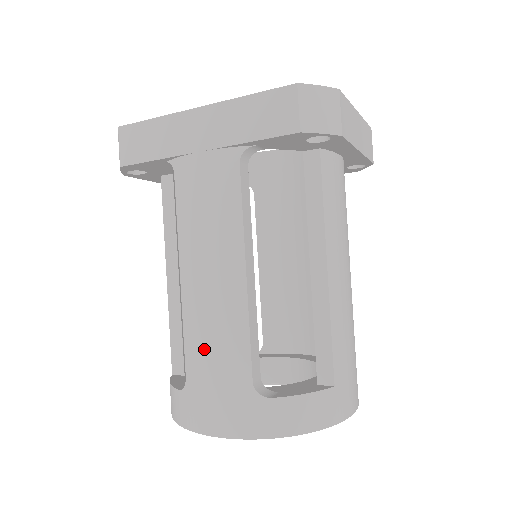
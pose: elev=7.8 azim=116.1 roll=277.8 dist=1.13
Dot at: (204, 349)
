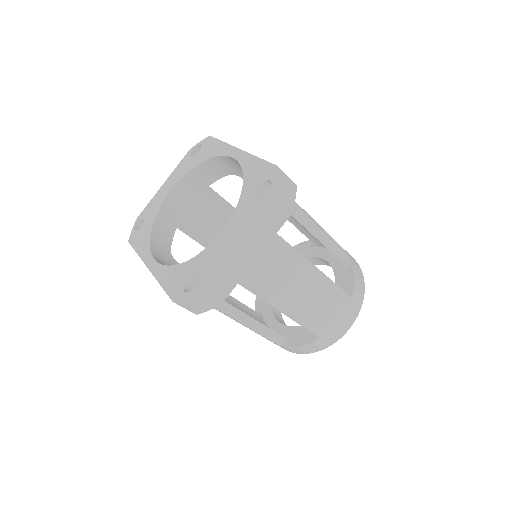
Dot at: occluded
